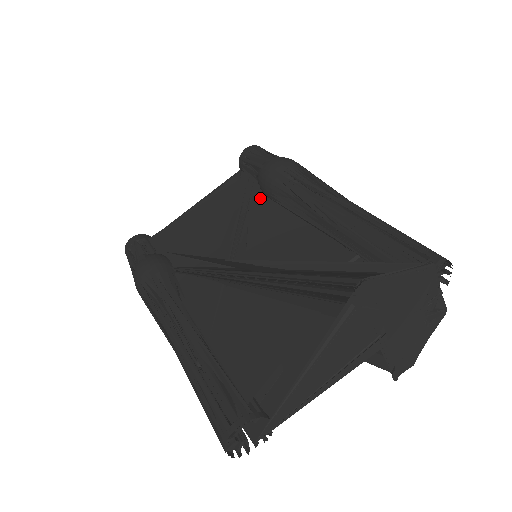
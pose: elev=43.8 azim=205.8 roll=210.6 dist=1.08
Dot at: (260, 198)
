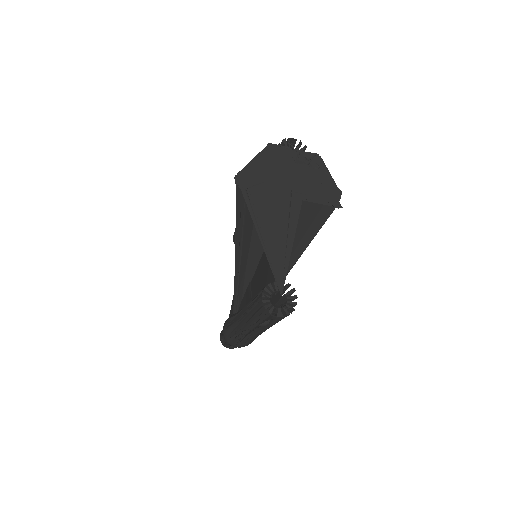
Dot at: occluded
